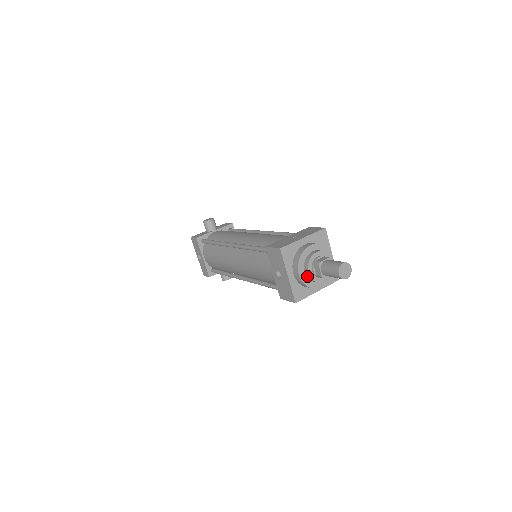
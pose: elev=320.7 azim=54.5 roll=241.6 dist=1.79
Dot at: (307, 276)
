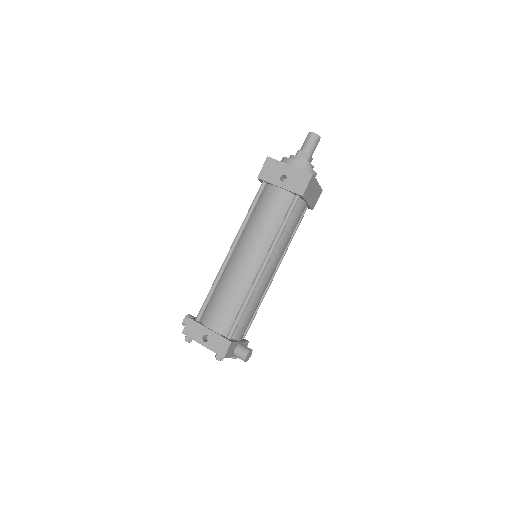
Dot at: occluded
